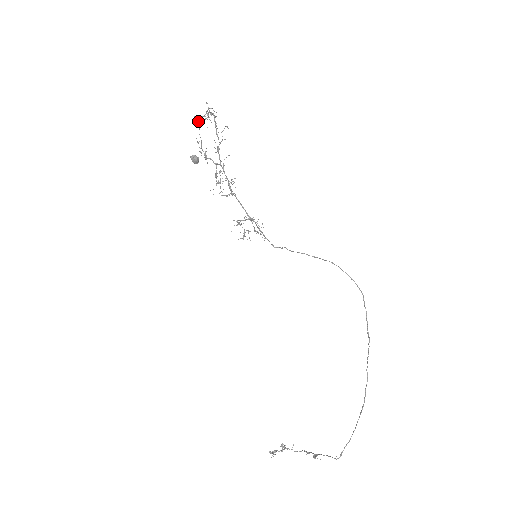
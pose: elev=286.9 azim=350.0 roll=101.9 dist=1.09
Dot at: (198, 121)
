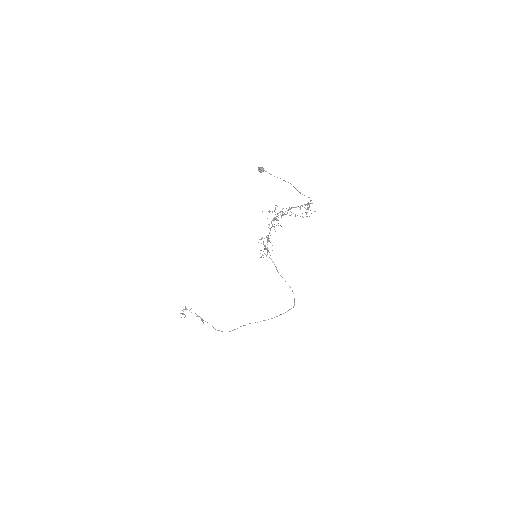
Dot at: (294, 187)
